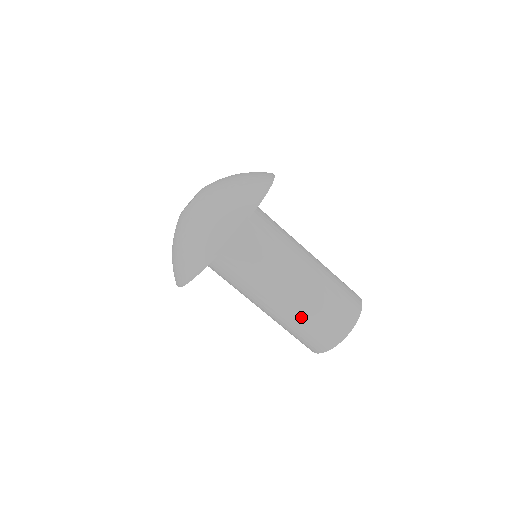
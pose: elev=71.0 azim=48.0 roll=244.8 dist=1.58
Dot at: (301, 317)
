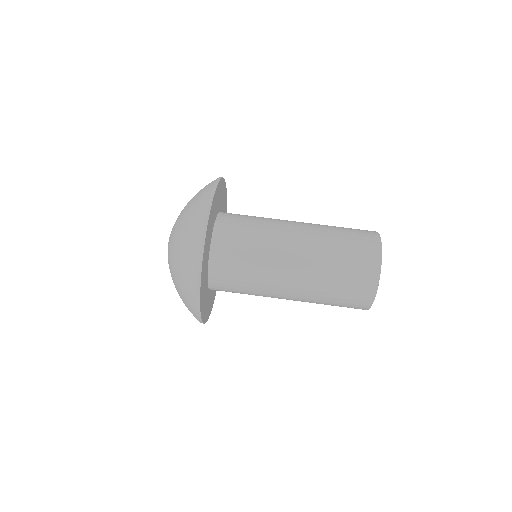
Dot at: (328, 257)
